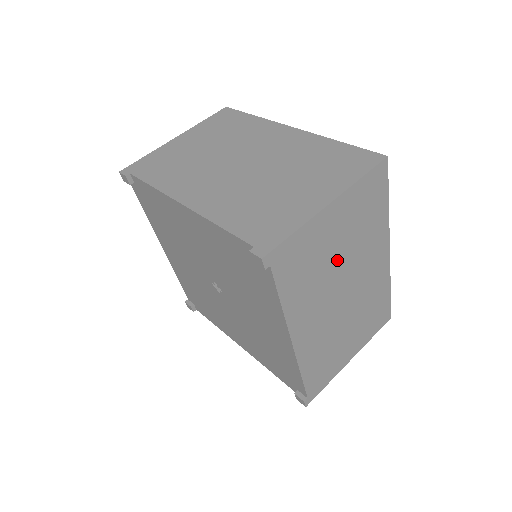
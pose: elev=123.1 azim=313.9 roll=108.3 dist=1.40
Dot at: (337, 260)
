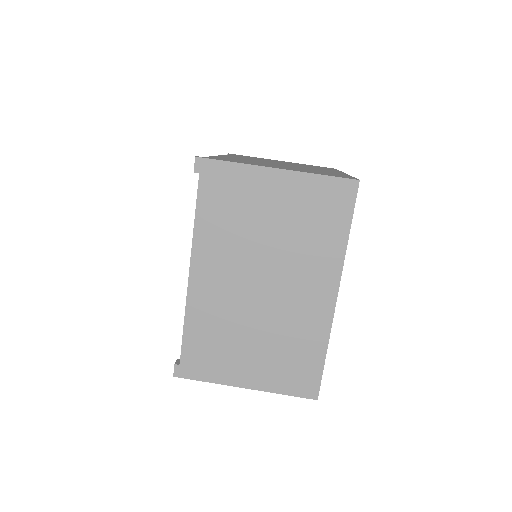
Dot at: occluded
